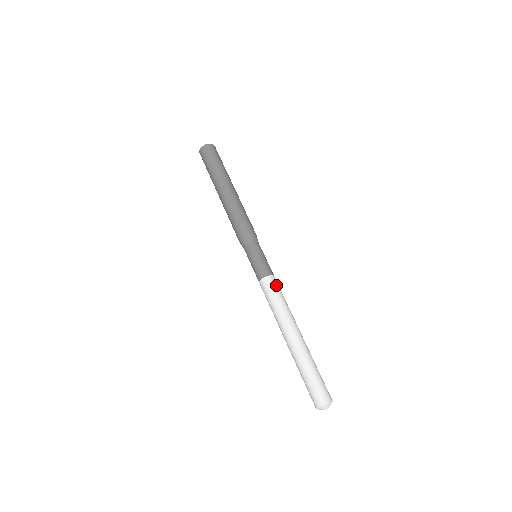
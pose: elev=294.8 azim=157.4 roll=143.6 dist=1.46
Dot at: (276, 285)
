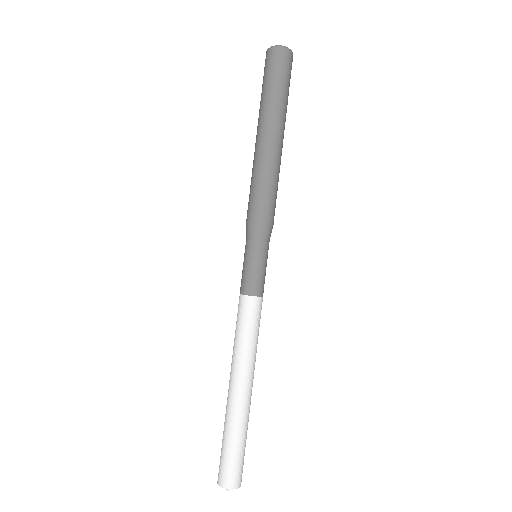
Dot at: (245, 312)
